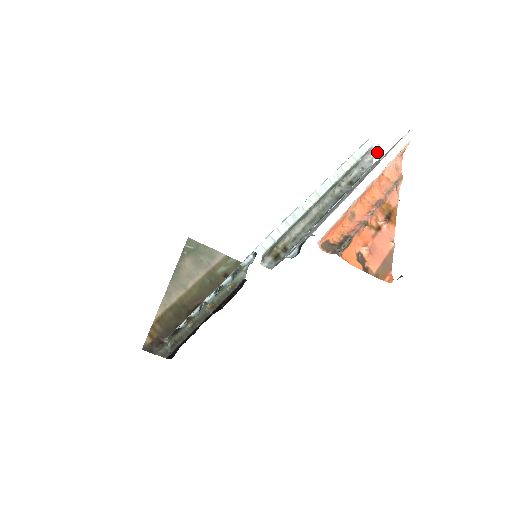
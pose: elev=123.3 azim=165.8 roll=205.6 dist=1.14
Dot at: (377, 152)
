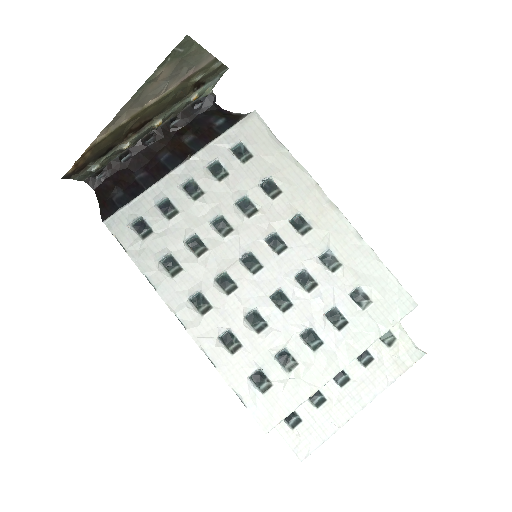
Dot at: occluded
